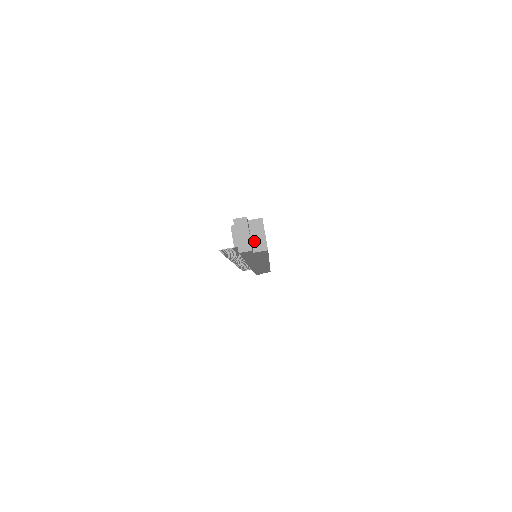
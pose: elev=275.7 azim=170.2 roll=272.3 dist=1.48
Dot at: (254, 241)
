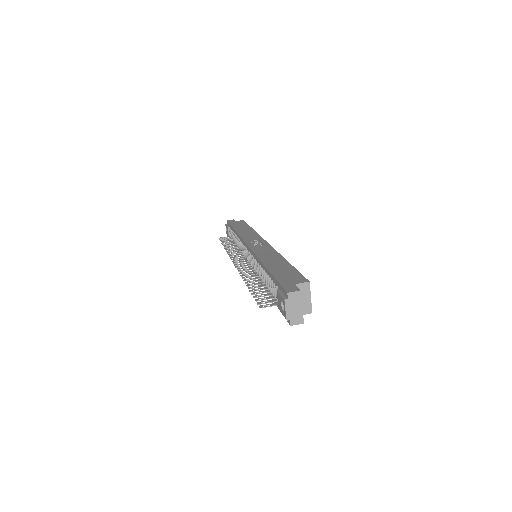
Dot at: occluded
